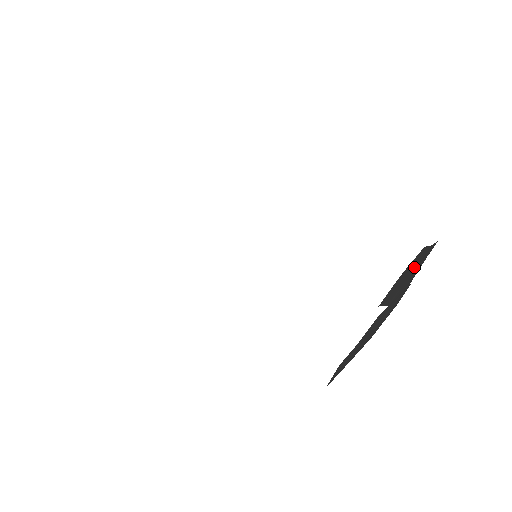
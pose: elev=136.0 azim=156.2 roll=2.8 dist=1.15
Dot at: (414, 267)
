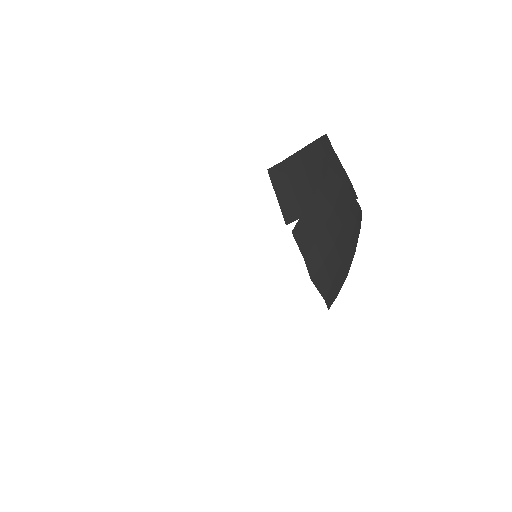
Dot at: (287, 183)
